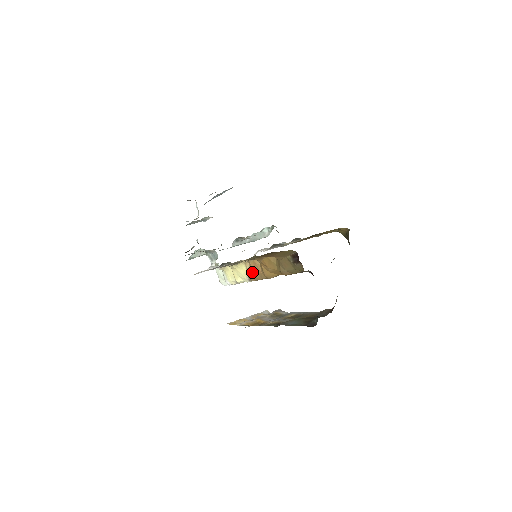
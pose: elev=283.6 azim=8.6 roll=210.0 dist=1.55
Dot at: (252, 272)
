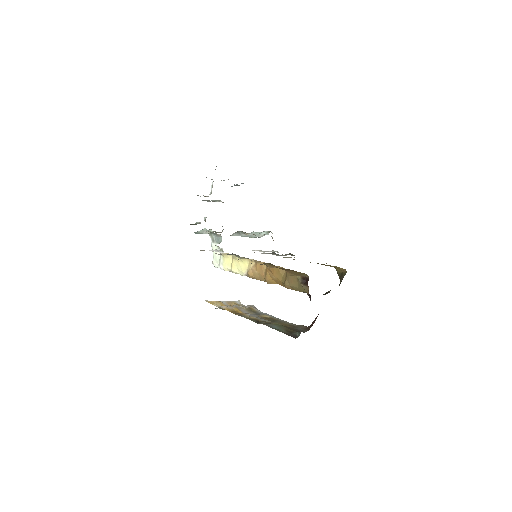
Dot at: (254, 271)
